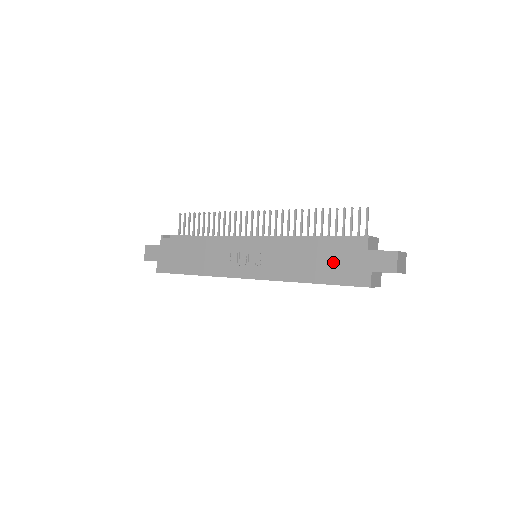
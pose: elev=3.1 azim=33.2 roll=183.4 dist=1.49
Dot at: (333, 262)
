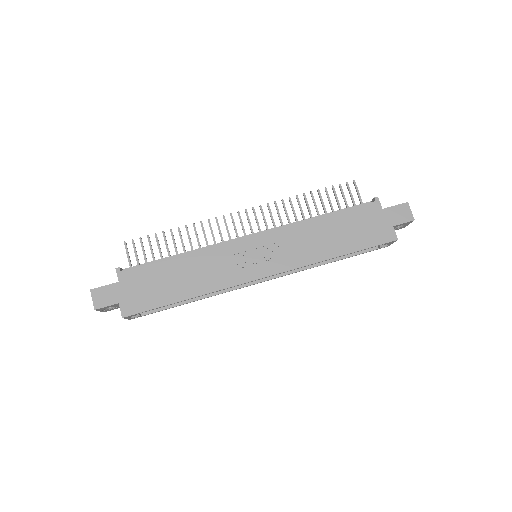
Dot at: (355, 229)
